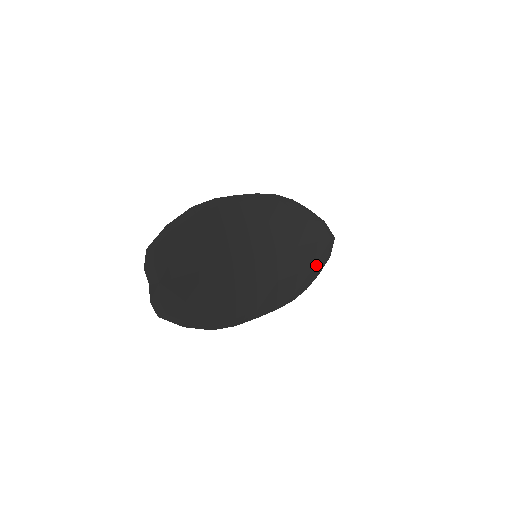
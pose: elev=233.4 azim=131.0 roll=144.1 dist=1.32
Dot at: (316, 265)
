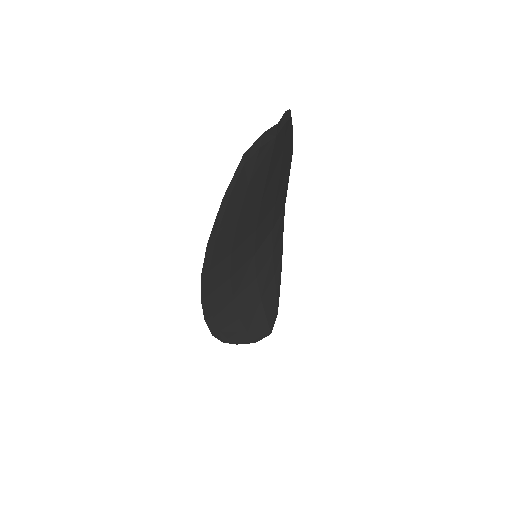
Dot at: (248, 333)
